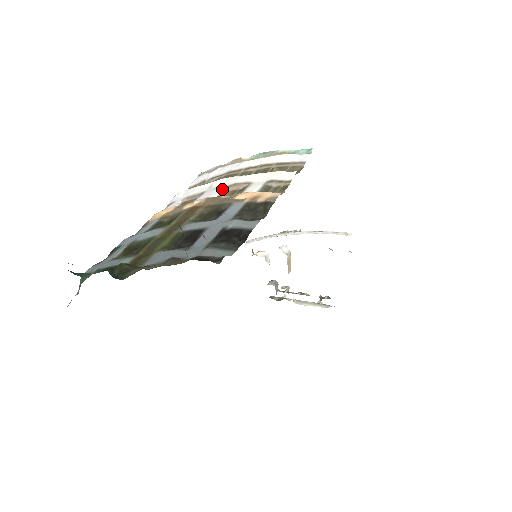
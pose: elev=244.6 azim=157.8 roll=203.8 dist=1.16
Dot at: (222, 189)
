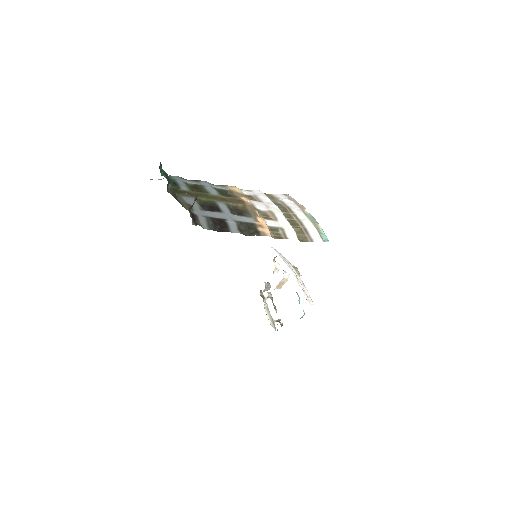
Dot at: (266, 209)
